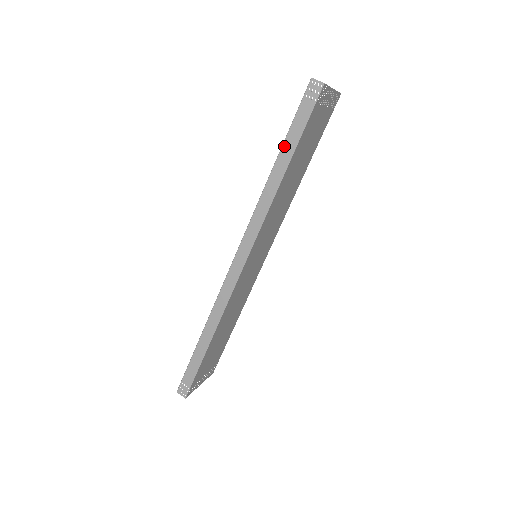
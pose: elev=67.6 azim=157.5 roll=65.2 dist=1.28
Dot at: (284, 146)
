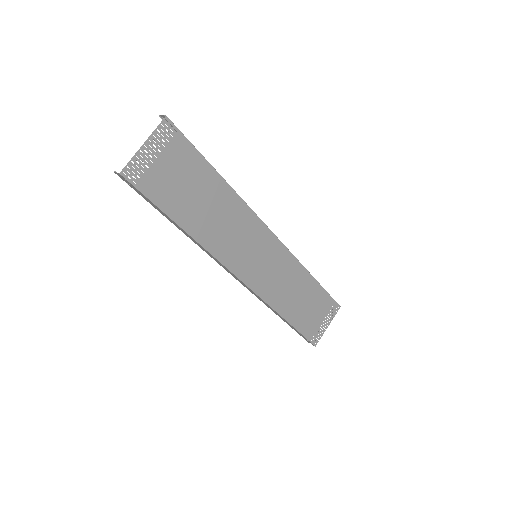
Dot at: (163, 215)
